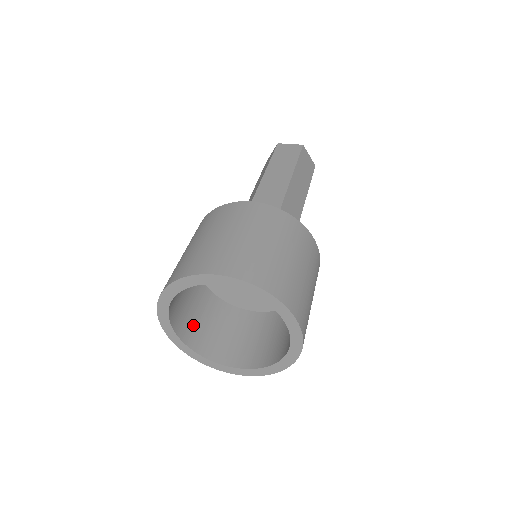
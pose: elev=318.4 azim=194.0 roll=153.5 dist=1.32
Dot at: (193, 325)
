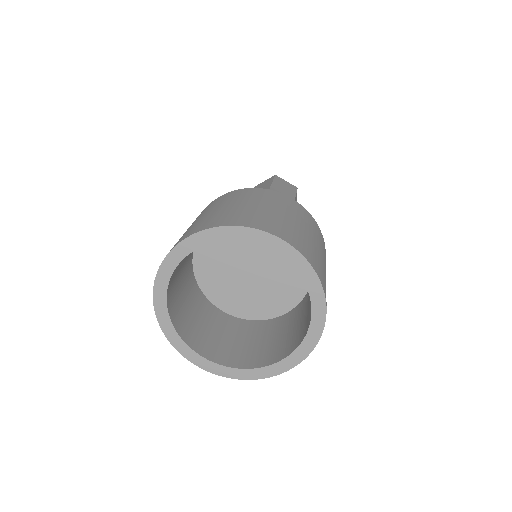
Dot at: (216, 344)
